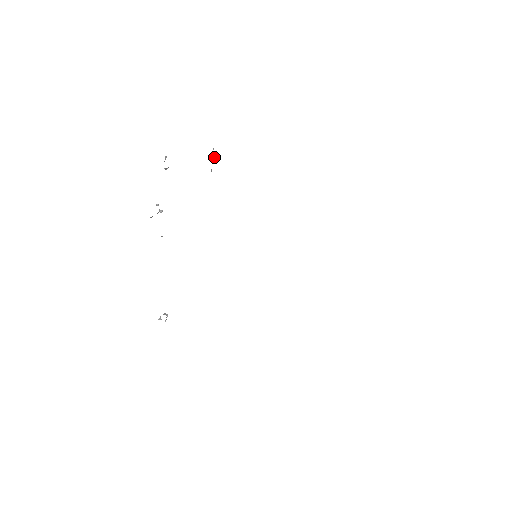
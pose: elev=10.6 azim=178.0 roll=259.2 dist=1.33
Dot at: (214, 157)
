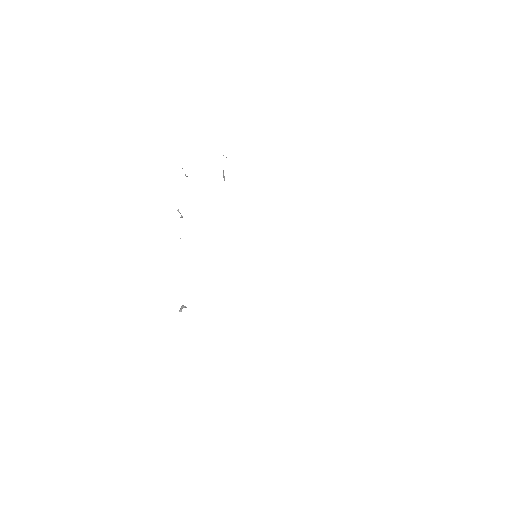
Dot at: occluded
